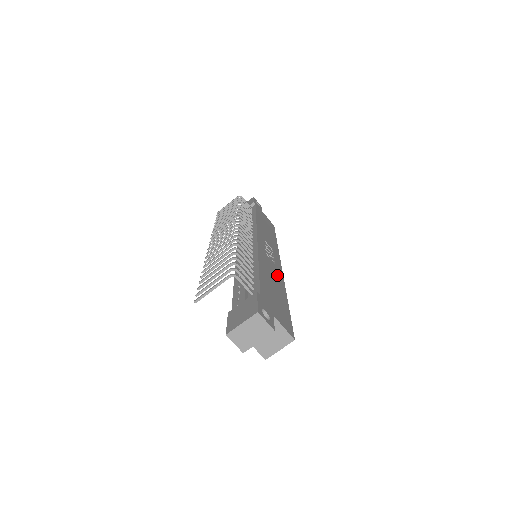
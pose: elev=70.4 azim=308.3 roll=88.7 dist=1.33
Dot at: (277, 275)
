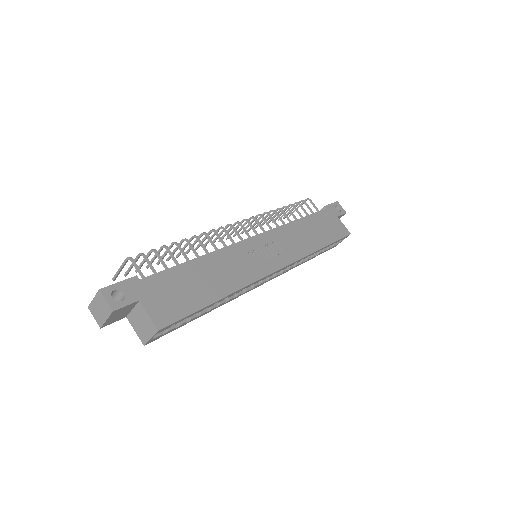
Dot at: (241, 274)
